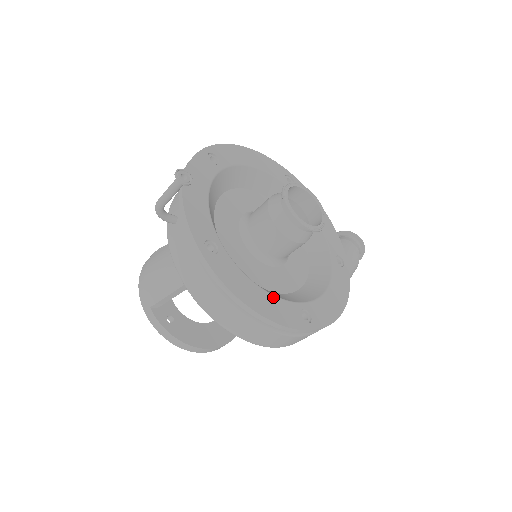
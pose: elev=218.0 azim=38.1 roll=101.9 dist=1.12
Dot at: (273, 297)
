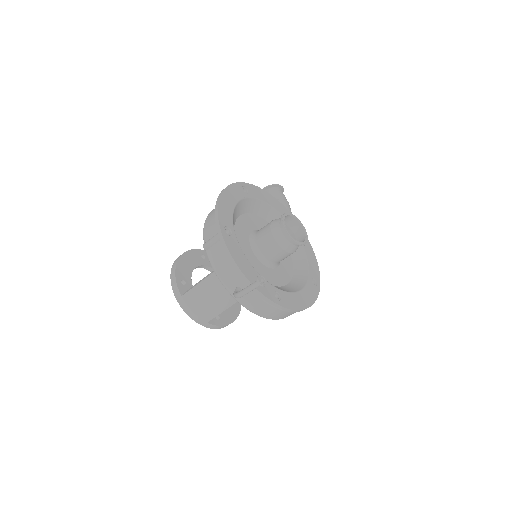
Dot at: (304, 290)
